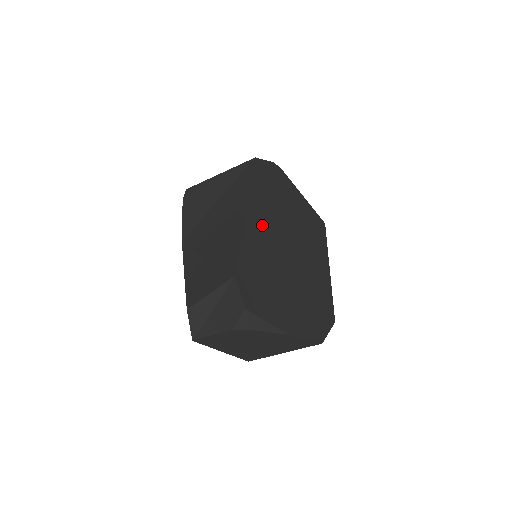
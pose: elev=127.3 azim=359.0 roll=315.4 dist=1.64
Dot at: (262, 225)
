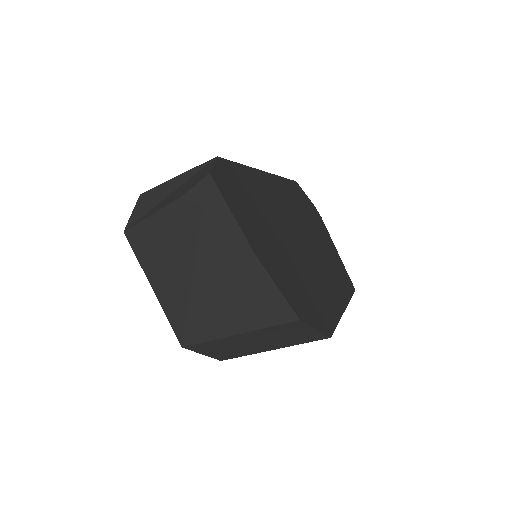
Dot at: (276, 194)
